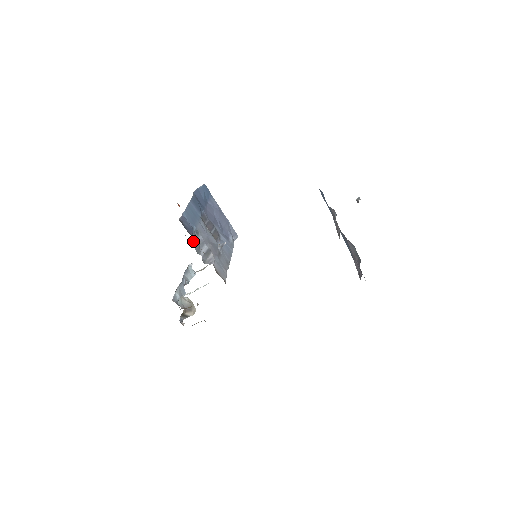
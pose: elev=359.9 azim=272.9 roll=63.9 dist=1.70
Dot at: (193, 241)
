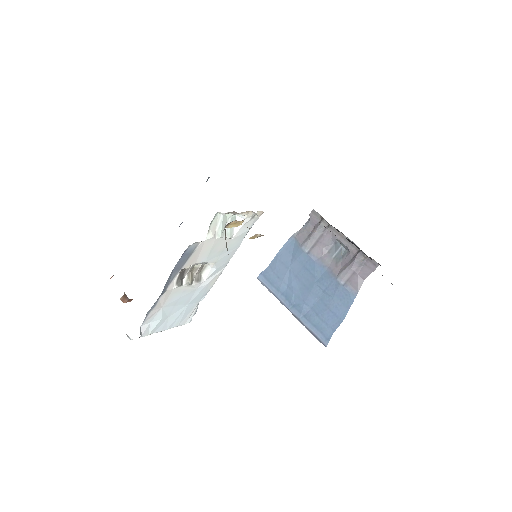
Dot at: occluded
